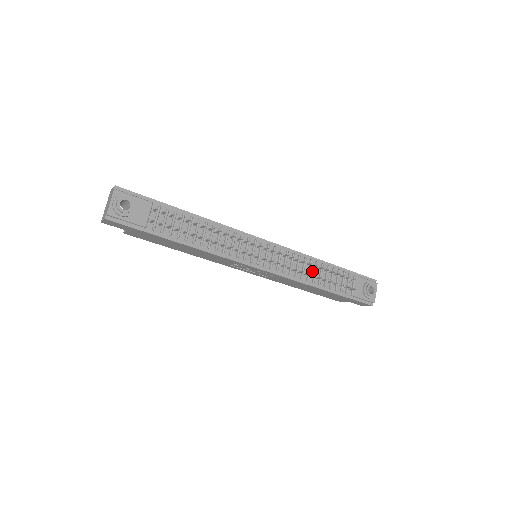
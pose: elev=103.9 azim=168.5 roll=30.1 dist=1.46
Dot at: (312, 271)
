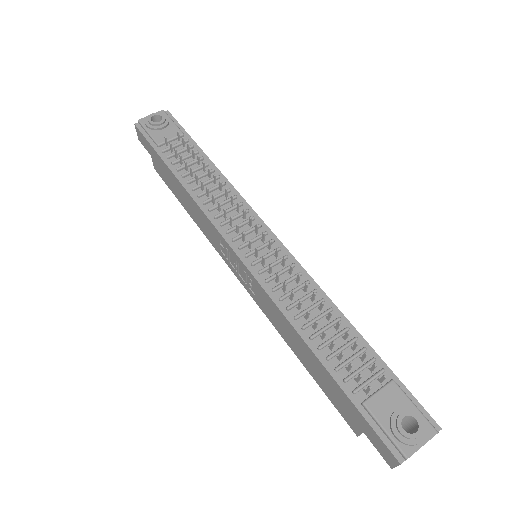
Dot at: (314, 314)
